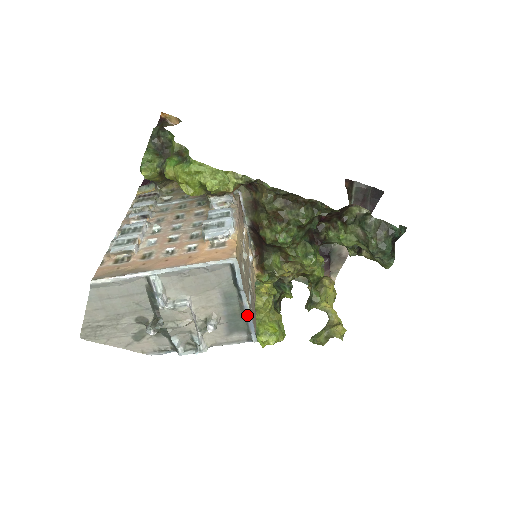
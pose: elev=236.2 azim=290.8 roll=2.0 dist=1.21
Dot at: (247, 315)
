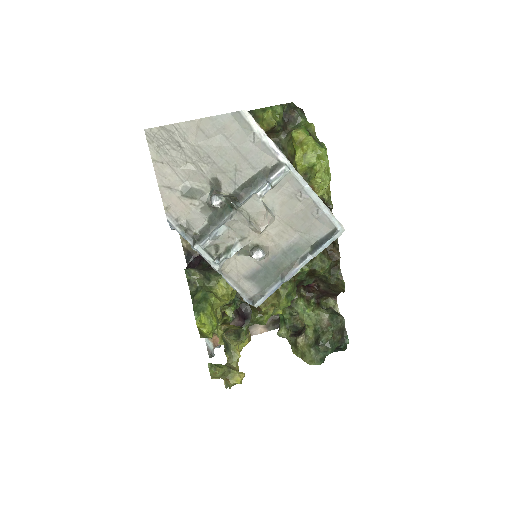
Dot at: (286, 278)
